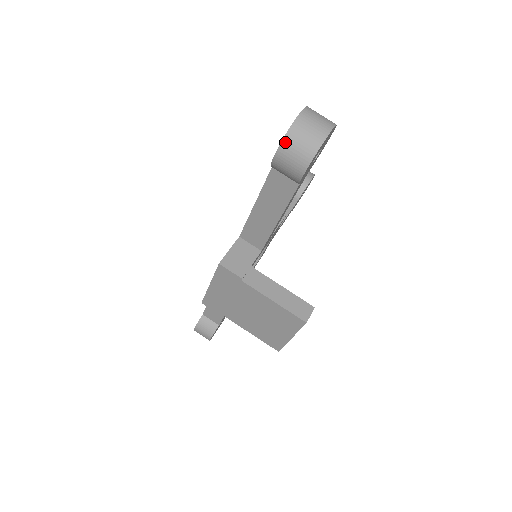
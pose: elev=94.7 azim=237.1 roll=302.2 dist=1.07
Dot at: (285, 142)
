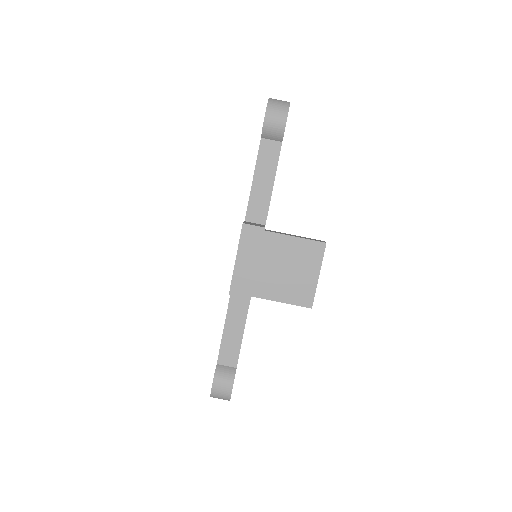
Dot at: (269, 106)
